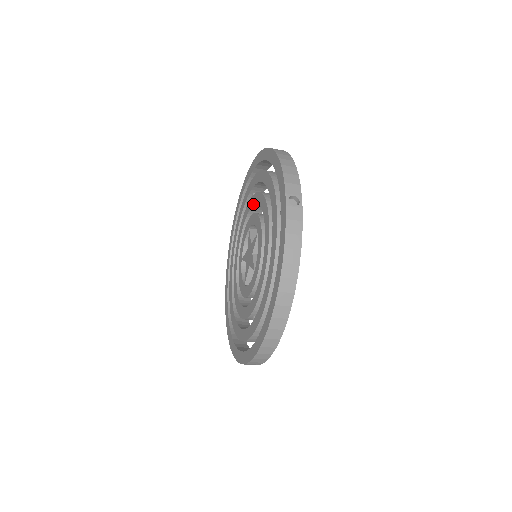
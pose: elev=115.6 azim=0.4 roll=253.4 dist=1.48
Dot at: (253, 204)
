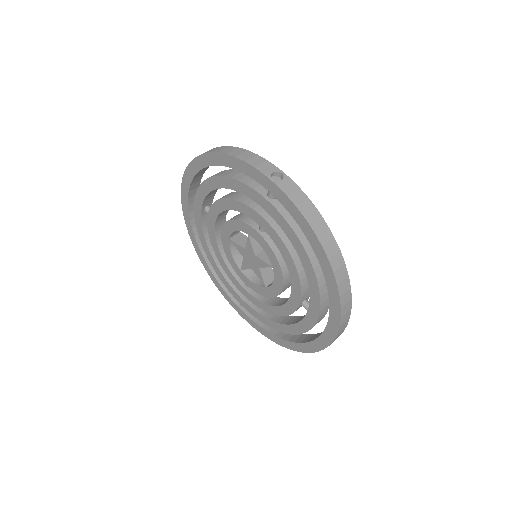
Dot at: (217, 216)
